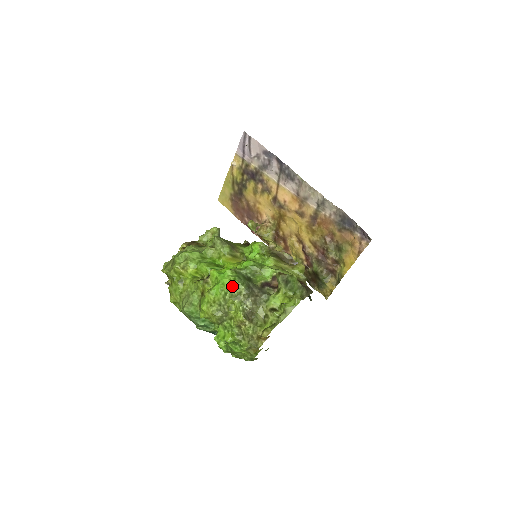
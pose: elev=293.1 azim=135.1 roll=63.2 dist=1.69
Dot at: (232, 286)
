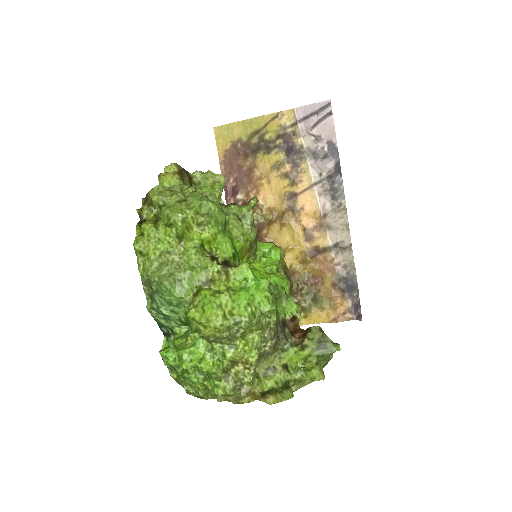
Dot at: (266, 309)
